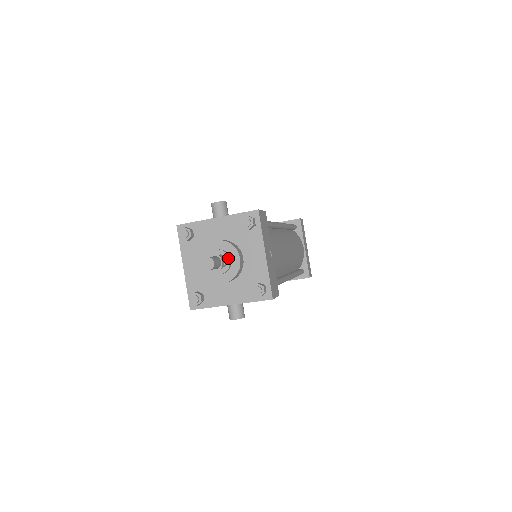
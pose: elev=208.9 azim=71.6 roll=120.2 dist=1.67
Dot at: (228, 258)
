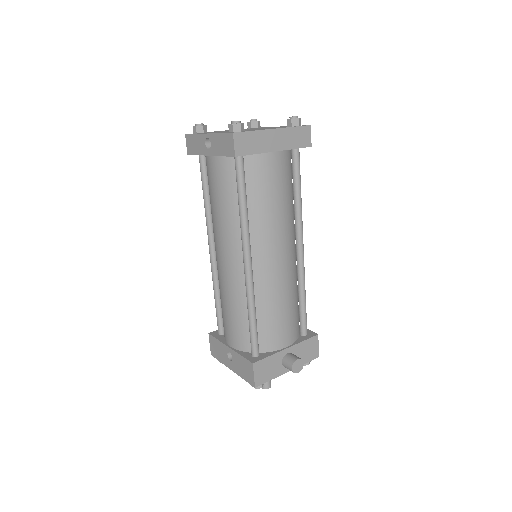
Dot at: occluded
